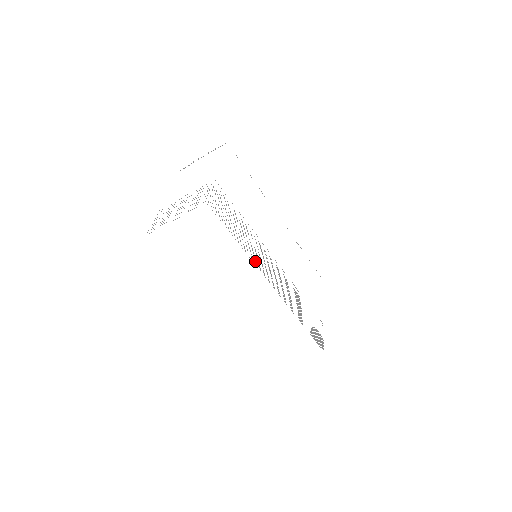
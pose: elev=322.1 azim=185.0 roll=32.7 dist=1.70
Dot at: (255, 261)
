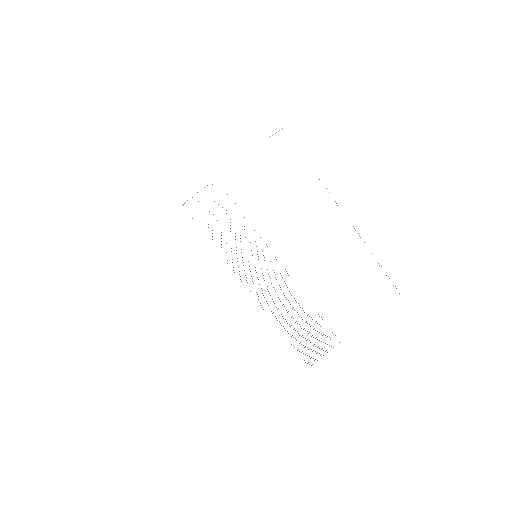
Dot at: occluded
